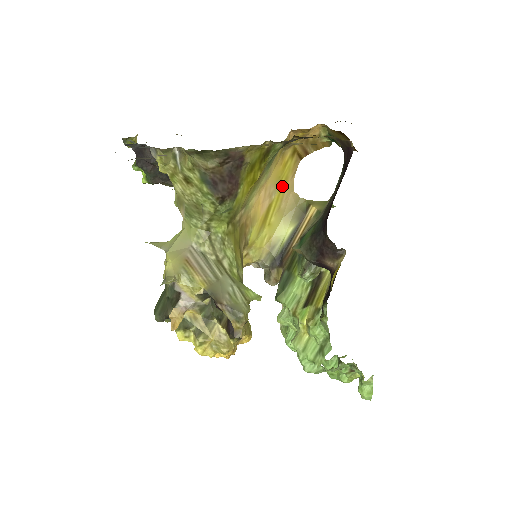
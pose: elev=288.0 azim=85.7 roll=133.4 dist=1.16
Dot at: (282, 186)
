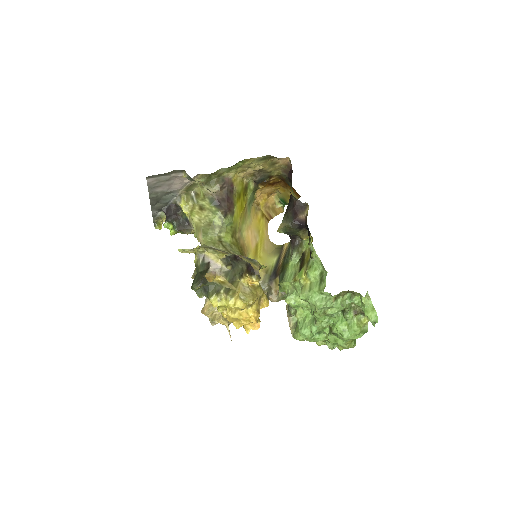
Dot at: (261, 235)
